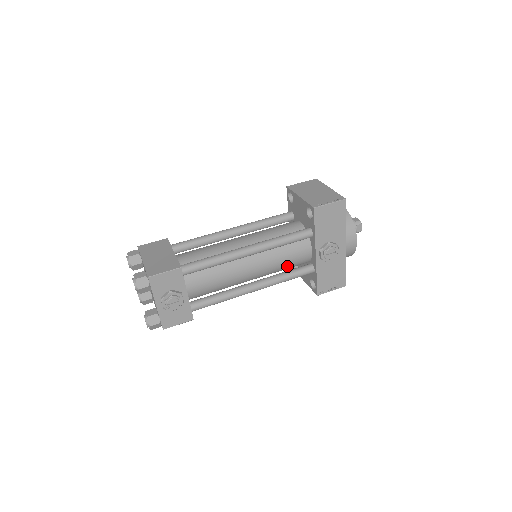
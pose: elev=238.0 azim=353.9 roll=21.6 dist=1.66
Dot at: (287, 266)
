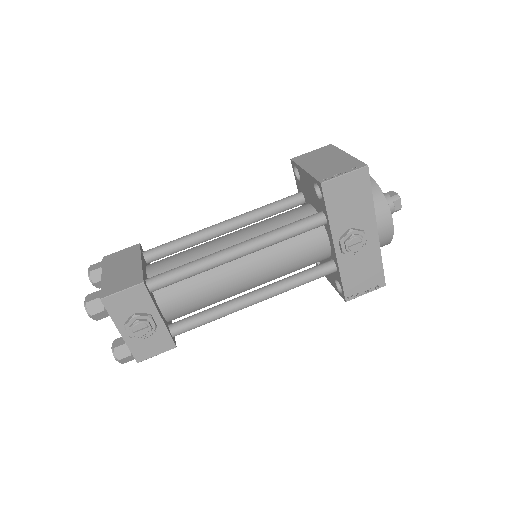
Dot at: (298, 266)
